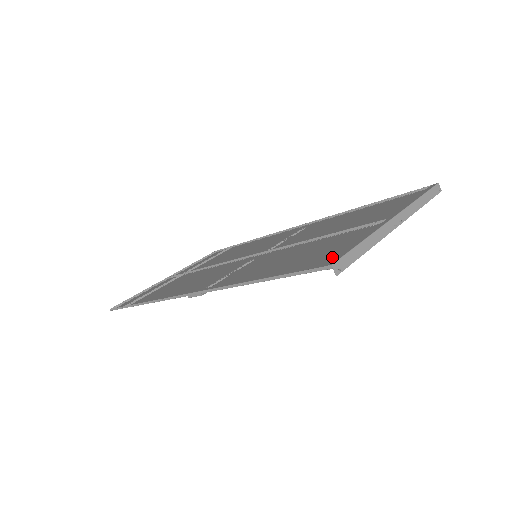
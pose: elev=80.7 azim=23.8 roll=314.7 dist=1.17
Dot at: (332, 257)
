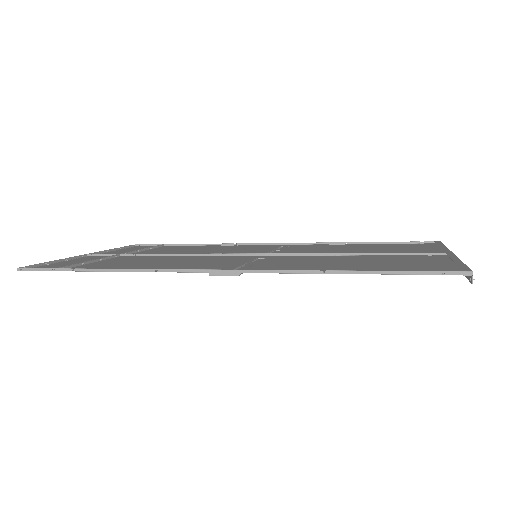
Dot at: (438, 268)
